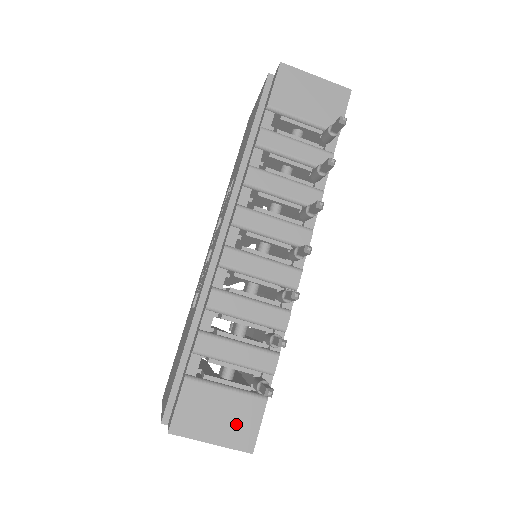
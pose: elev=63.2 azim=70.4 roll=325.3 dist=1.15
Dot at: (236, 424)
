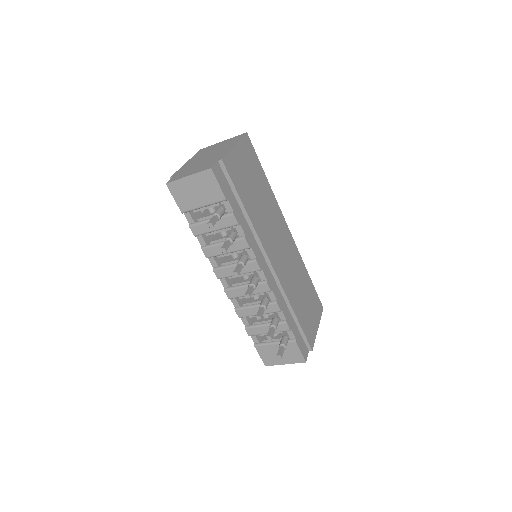
Dot at: (290, 355)
